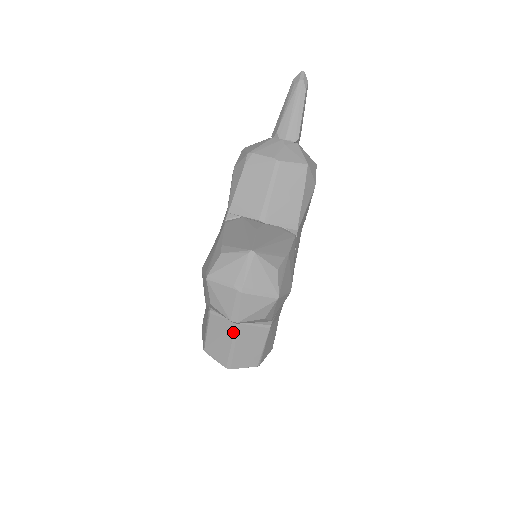
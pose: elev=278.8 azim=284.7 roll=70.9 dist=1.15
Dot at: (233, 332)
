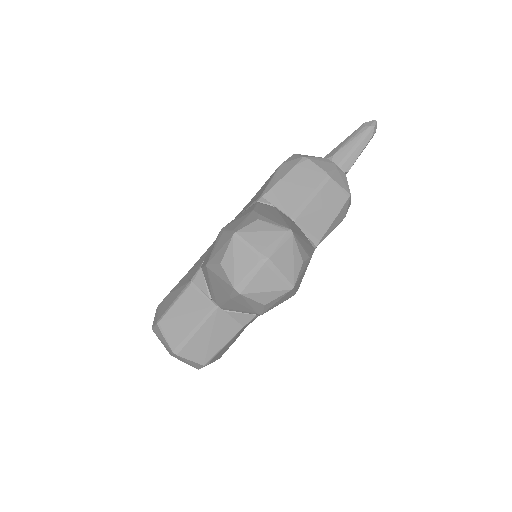
Dot at: (206, 314)
